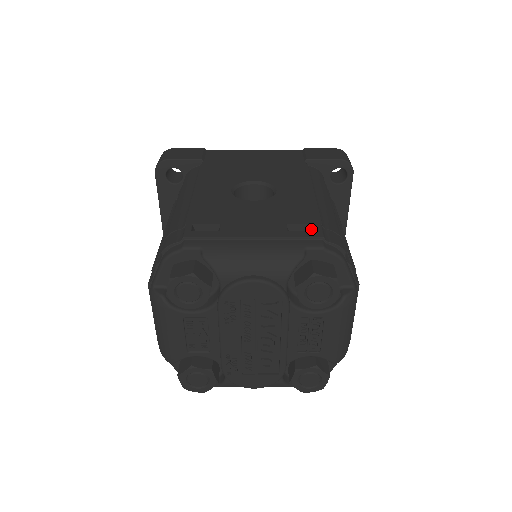
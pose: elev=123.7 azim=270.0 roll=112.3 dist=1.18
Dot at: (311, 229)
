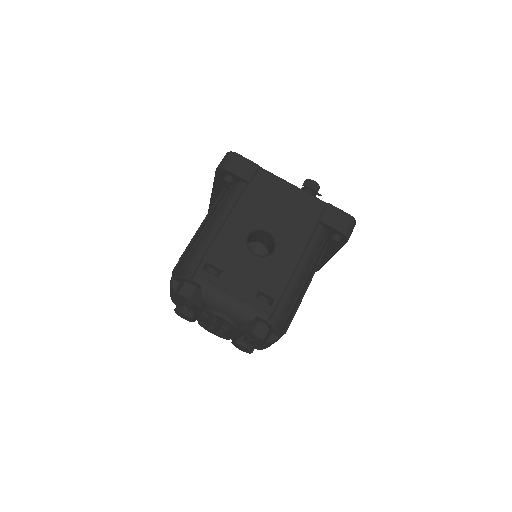
Dot at: (272, 299)
